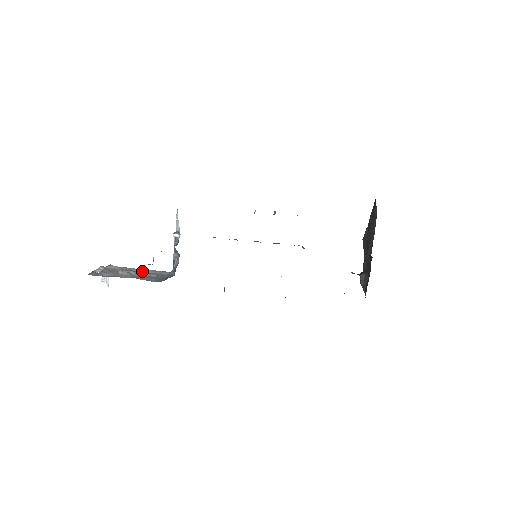
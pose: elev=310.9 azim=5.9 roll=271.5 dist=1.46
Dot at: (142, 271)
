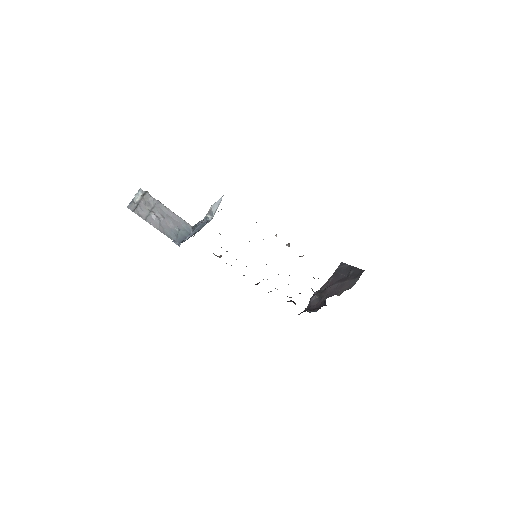
Dot at: (170, 216)
